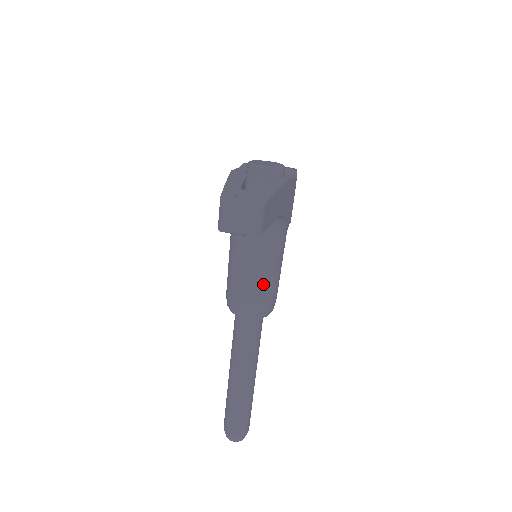
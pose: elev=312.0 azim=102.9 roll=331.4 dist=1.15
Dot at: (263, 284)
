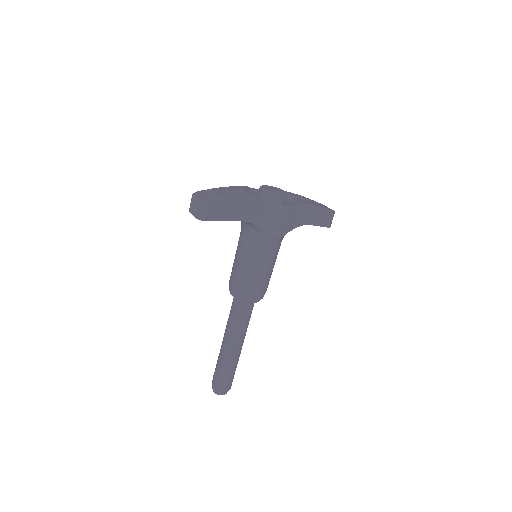
Dot at: (243, 274)
